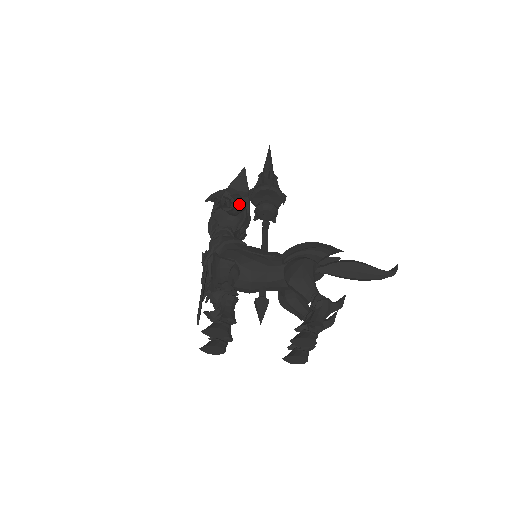
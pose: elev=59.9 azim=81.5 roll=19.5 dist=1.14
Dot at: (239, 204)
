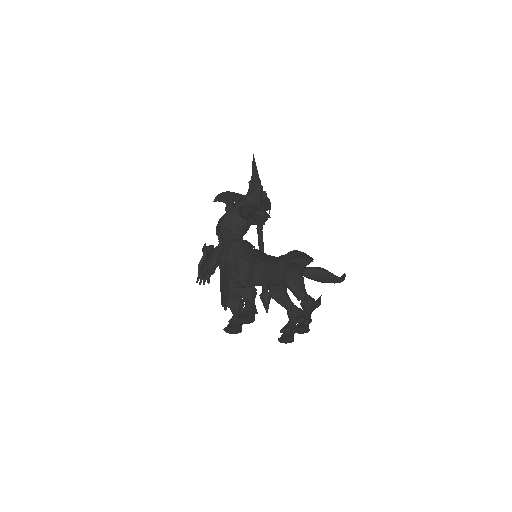
Dot at: occluded
